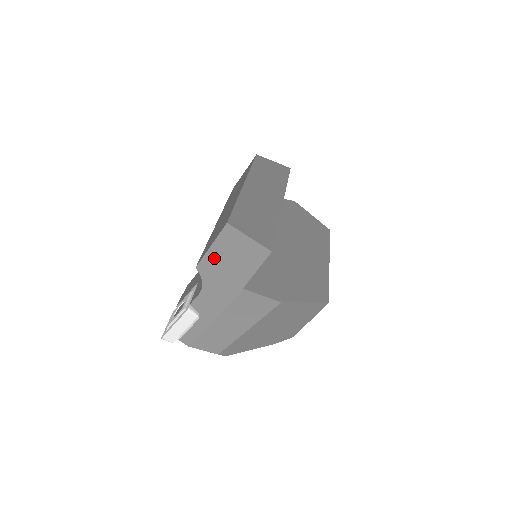
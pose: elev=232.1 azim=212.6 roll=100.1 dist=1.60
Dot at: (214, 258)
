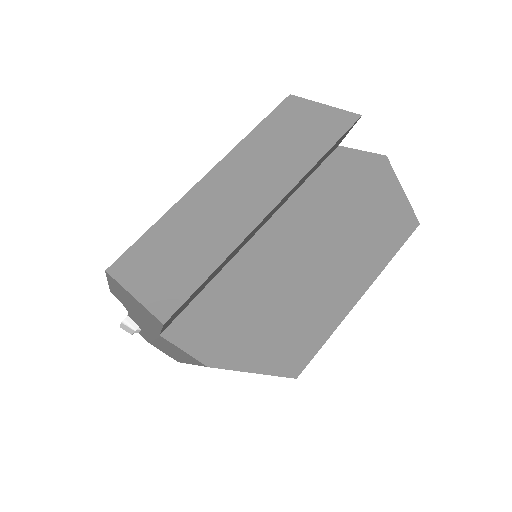
Dot at: (118, 294)
